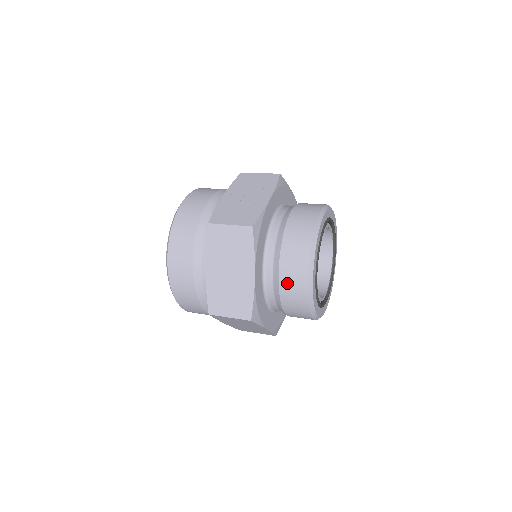
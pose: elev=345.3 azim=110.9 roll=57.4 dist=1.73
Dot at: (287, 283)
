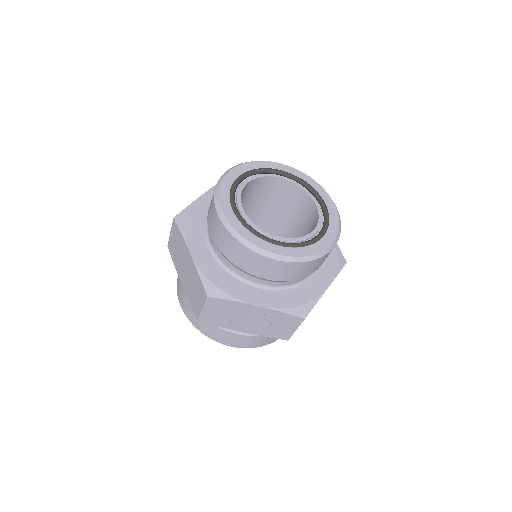
Dot at: occluded
